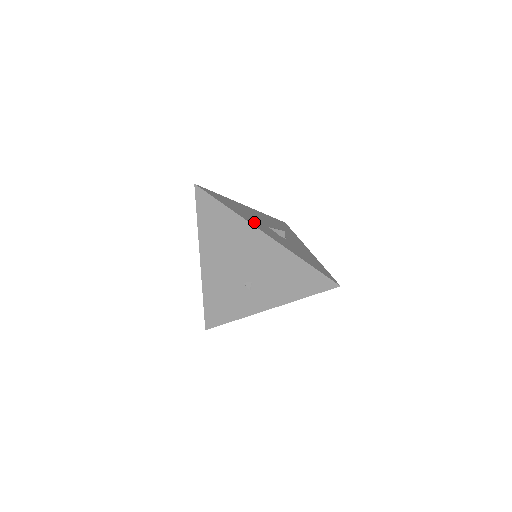
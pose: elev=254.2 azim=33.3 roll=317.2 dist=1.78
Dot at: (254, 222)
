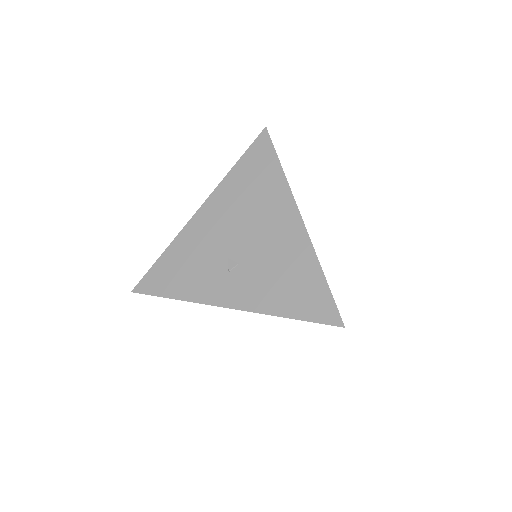
Dot at: occluded
